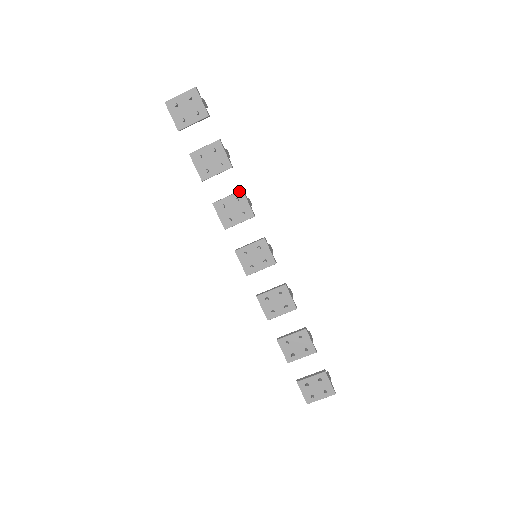
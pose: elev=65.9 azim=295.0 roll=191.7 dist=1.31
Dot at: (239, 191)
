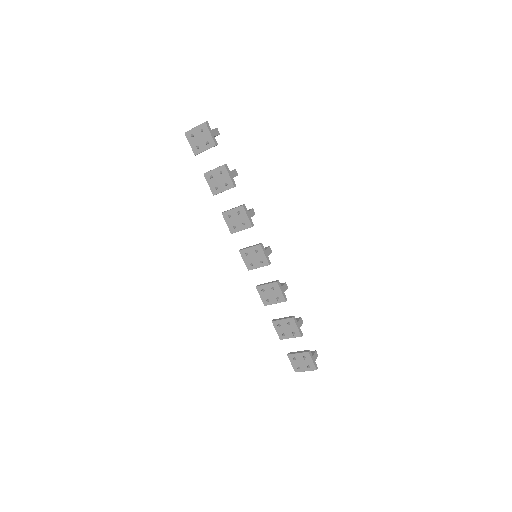
Dot at: (240, 206)
